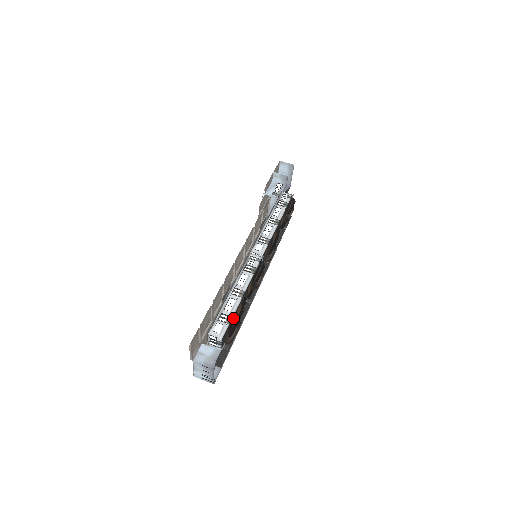
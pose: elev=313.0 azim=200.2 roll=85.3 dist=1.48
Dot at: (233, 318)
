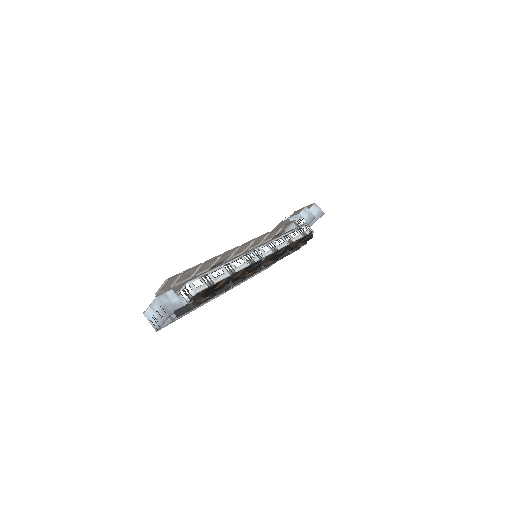
Dot at: (214, 285)
